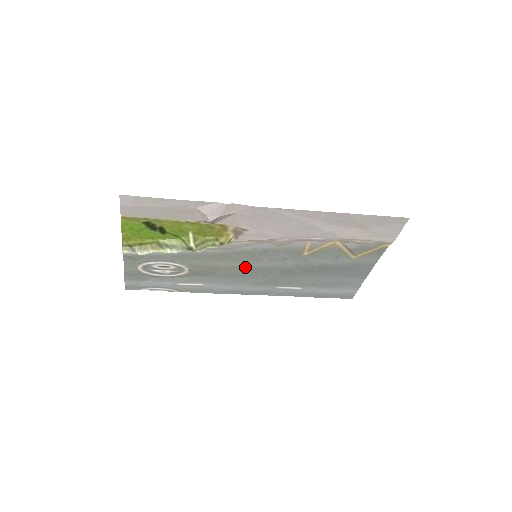
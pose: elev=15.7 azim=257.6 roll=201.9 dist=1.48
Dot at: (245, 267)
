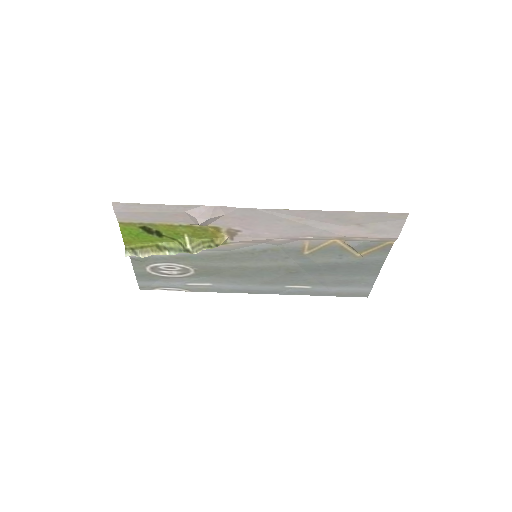
Dot at: (248, 267)
